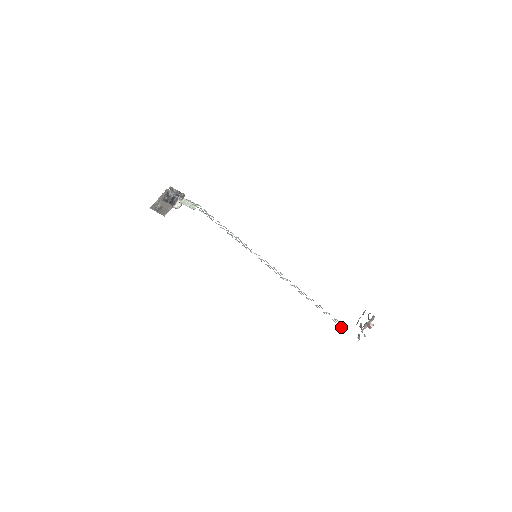
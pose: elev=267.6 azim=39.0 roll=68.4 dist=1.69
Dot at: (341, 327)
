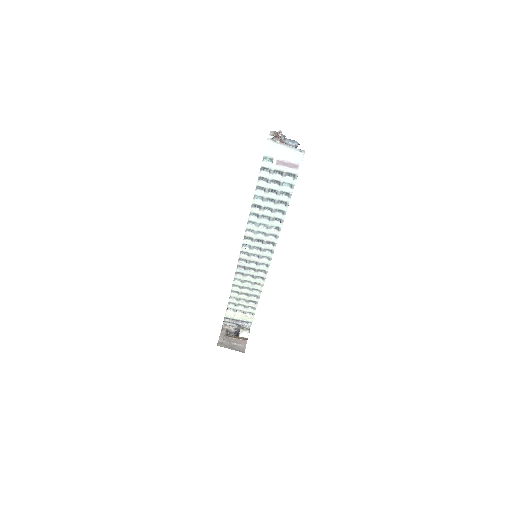
Dot at: (272, 163)
